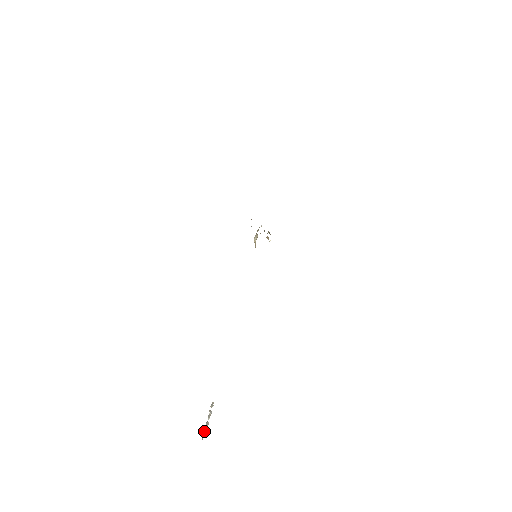
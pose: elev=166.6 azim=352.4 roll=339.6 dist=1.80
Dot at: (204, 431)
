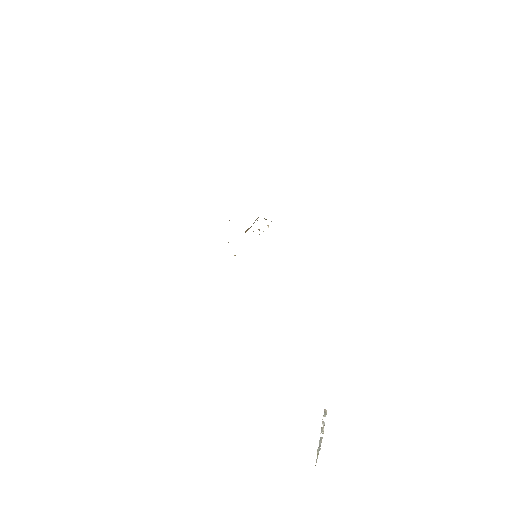
Dot at: (317, 451)
